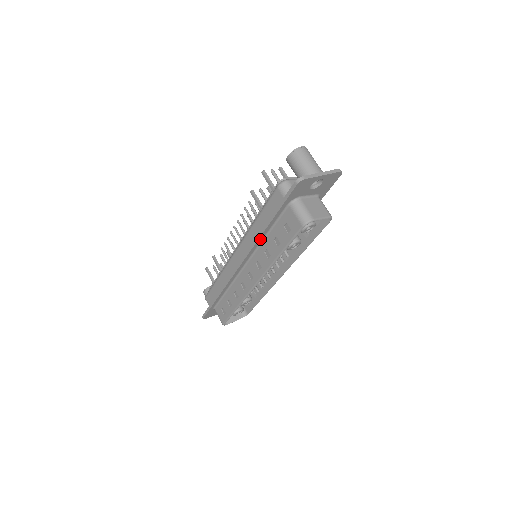
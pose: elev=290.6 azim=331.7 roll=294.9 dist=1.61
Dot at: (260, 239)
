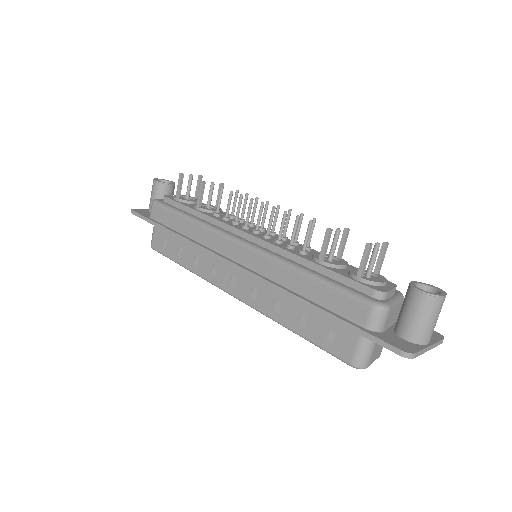
Dot at: (287, 293)
